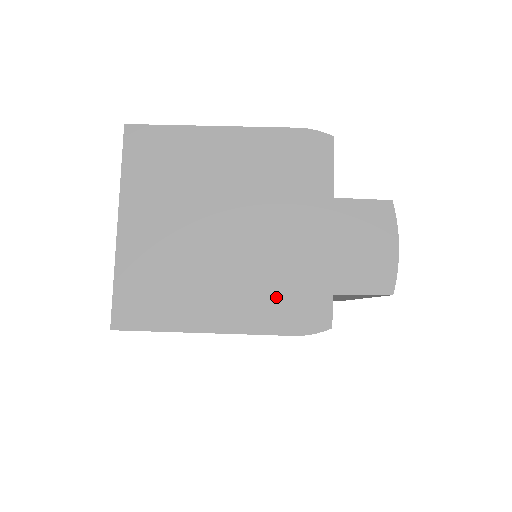
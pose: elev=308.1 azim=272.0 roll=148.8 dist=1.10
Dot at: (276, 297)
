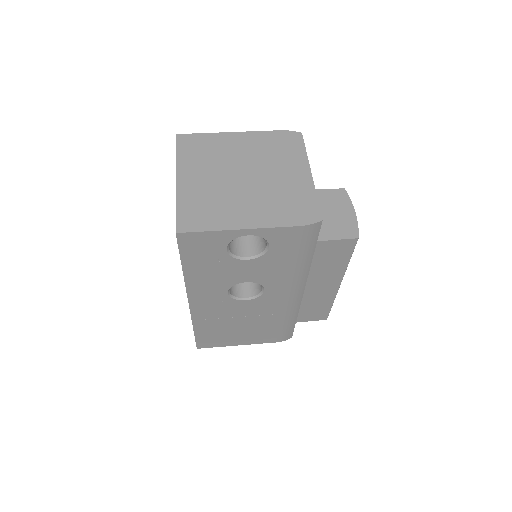
Dot at: (283, 207)
